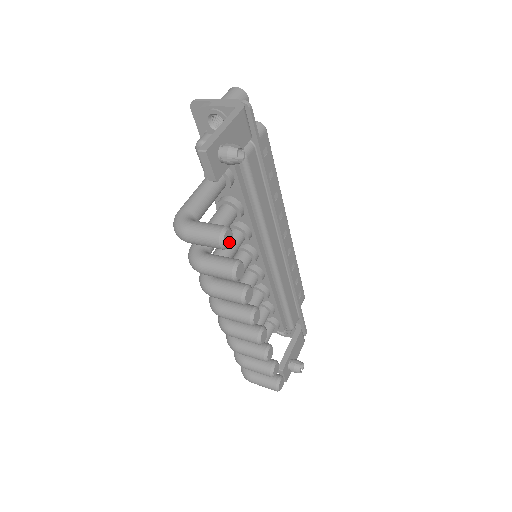
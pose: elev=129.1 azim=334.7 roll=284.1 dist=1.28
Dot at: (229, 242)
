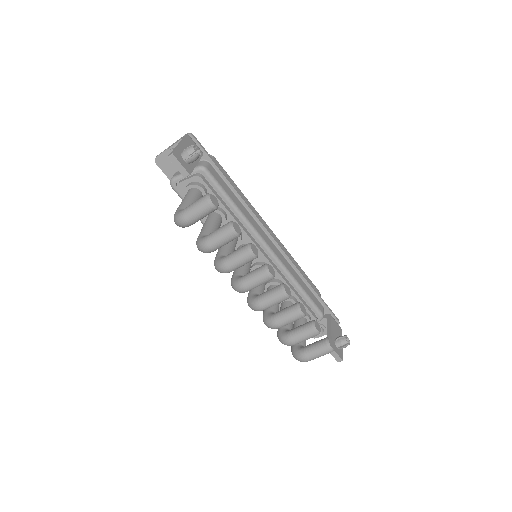
Dot at: (216, 203)
